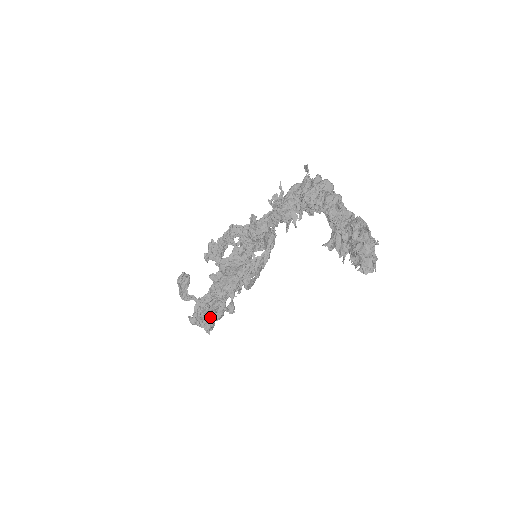
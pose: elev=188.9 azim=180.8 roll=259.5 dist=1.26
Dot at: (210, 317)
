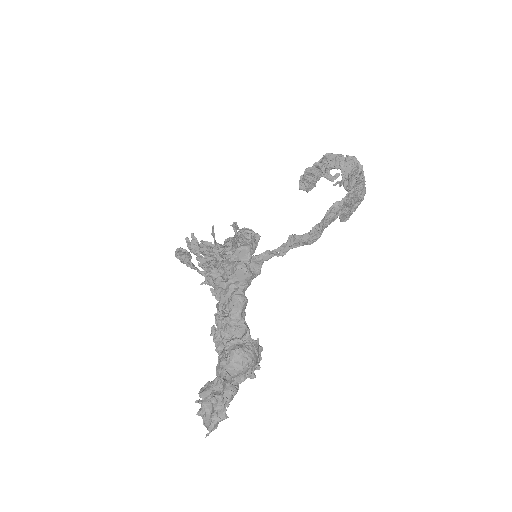
Dot at: occluded
